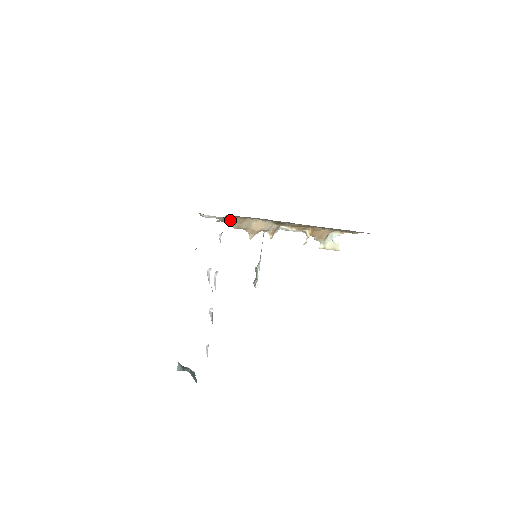
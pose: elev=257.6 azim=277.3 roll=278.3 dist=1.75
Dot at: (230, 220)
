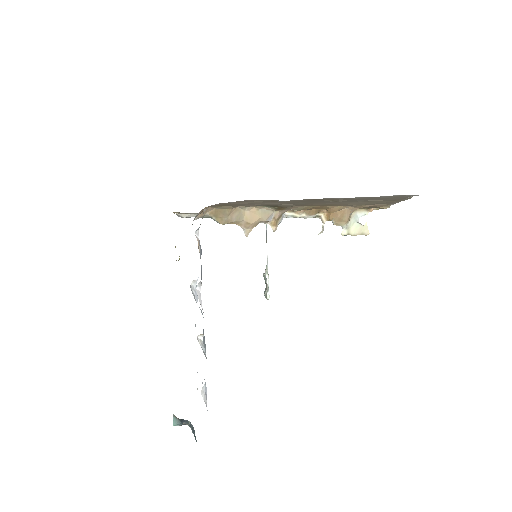
Dot at: (214, 214)
